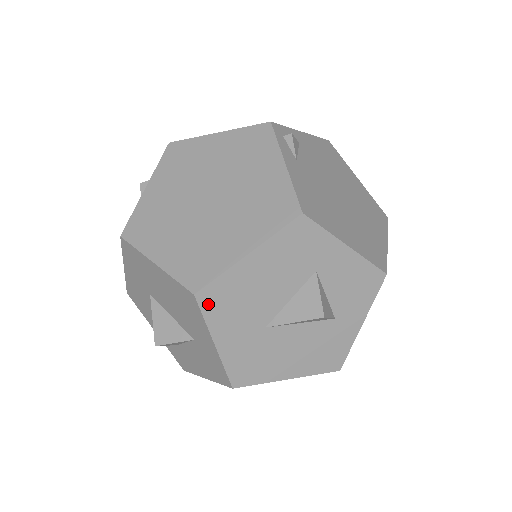
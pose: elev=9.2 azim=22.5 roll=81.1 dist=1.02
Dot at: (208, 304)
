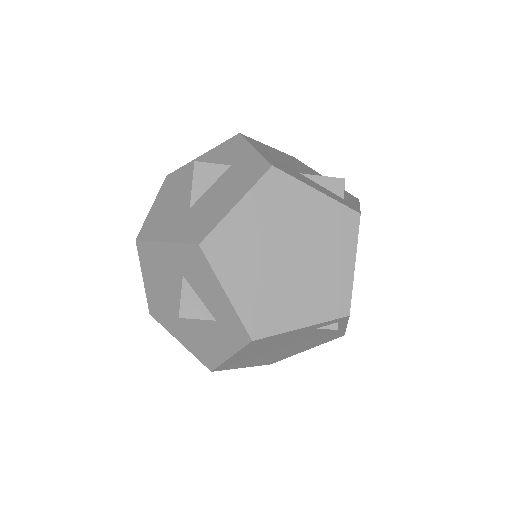
Dot at: (146, 235)
